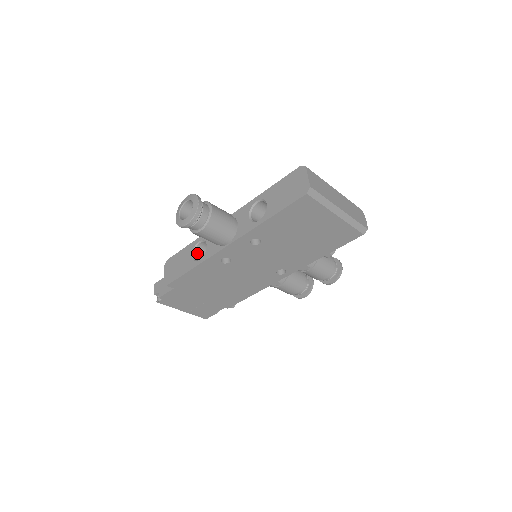
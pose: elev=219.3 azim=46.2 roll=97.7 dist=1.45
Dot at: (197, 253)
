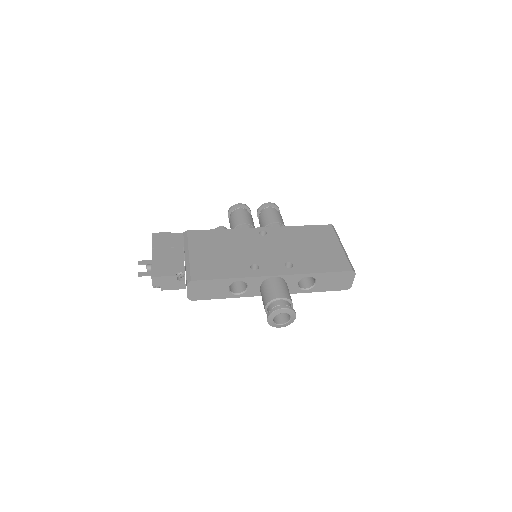
Dot at: (230, 283)
